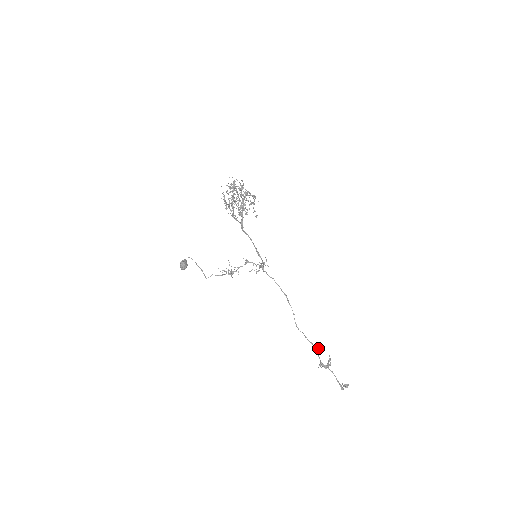
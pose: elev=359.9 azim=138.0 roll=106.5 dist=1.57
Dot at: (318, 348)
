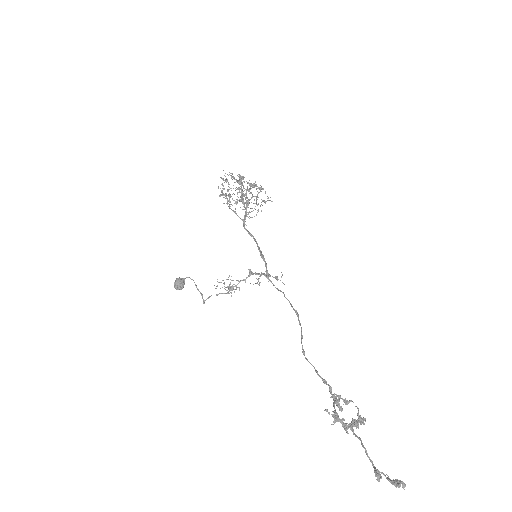
Dot at: (340, 396)
